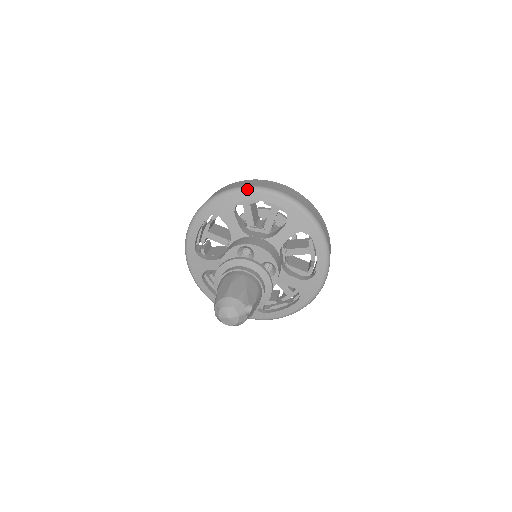
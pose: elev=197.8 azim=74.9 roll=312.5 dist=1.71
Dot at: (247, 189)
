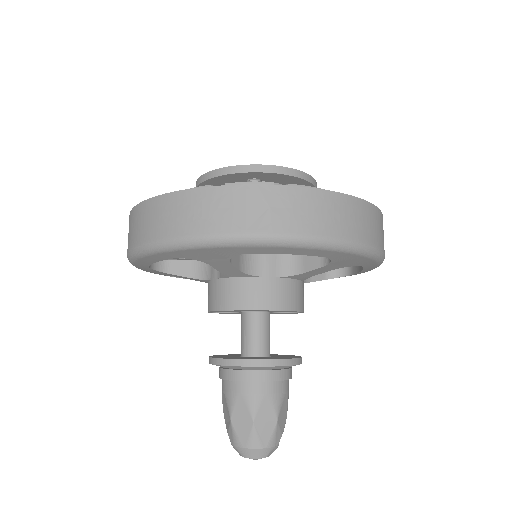
Dot at: (259, 244)
